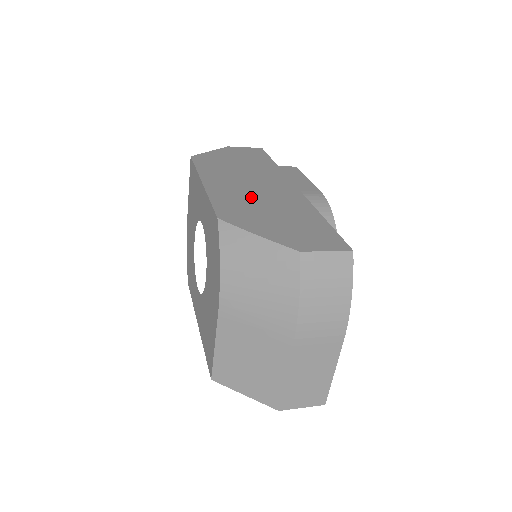
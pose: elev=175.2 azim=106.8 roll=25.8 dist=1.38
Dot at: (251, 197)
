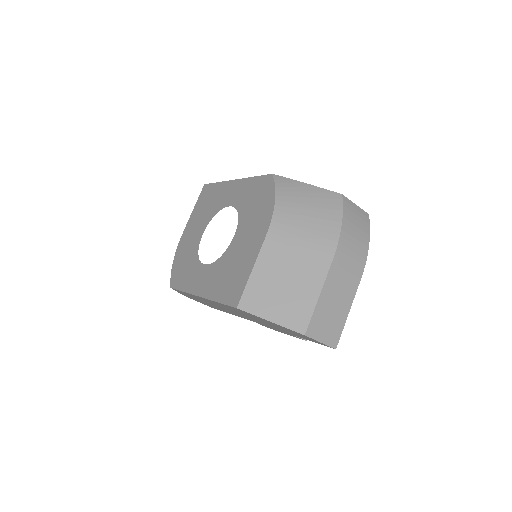
Dot at: occluded
